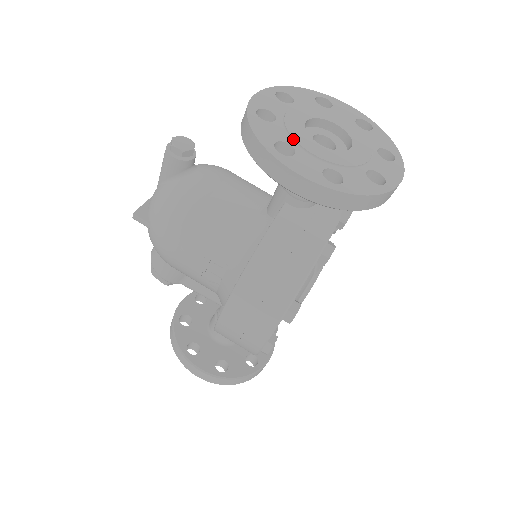
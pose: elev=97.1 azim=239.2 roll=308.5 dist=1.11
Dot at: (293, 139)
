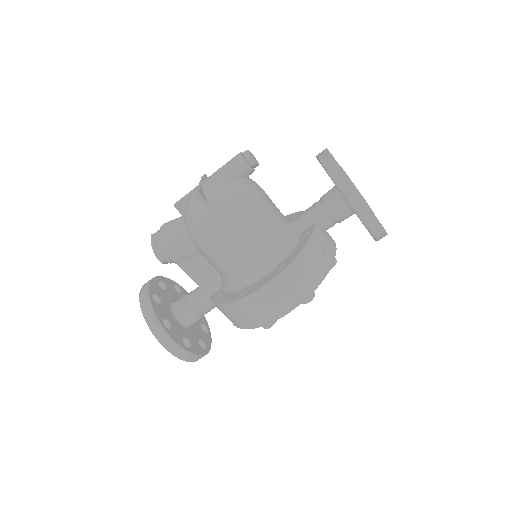
Dot at: (355, 186)
